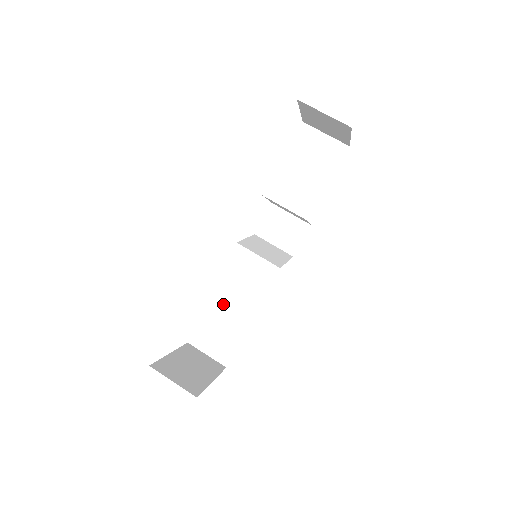
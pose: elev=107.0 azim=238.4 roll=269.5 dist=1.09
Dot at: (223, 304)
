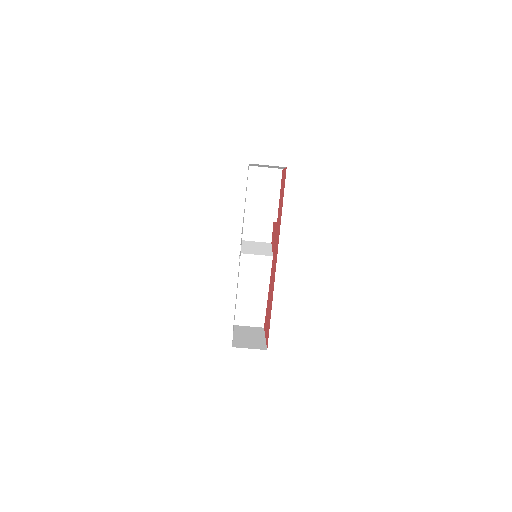
Dot at: (247, 292)
